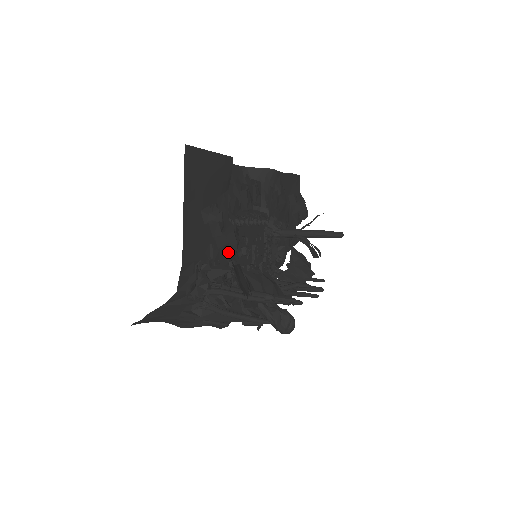
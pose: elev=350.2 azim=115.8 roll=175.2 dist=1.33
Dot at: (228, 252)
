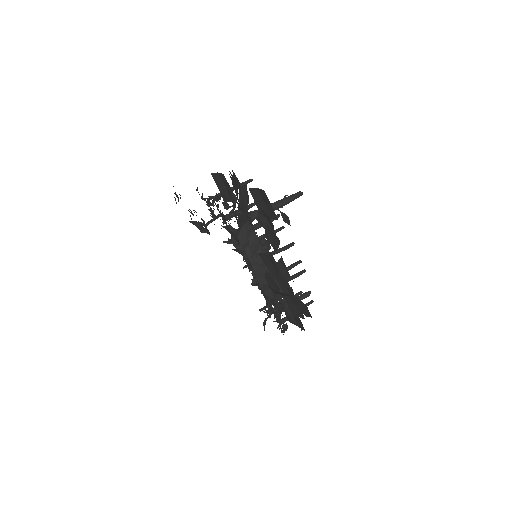
Dot at: occluded
